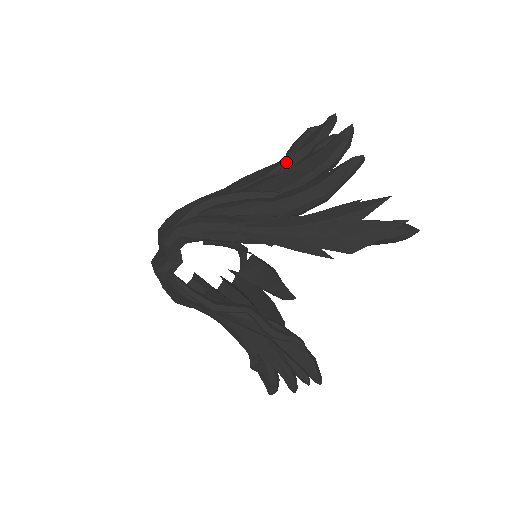
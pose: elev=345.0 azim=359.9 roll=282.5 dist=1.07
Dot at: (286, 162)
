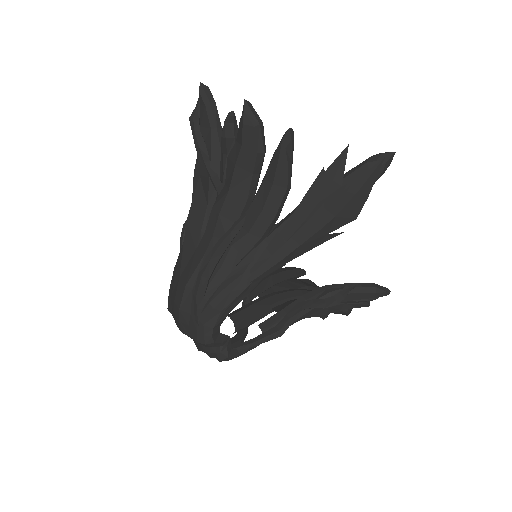
Dot at: (213, 177)
